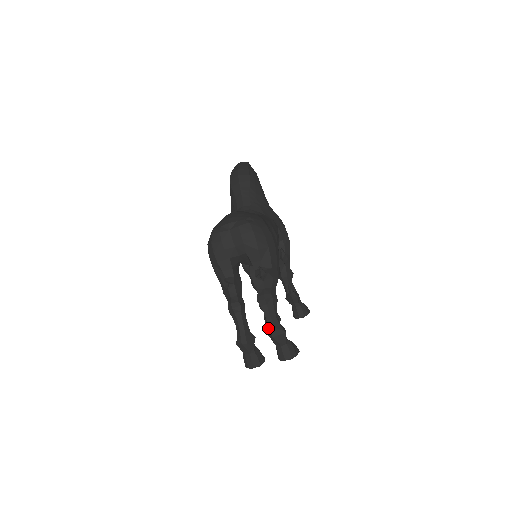
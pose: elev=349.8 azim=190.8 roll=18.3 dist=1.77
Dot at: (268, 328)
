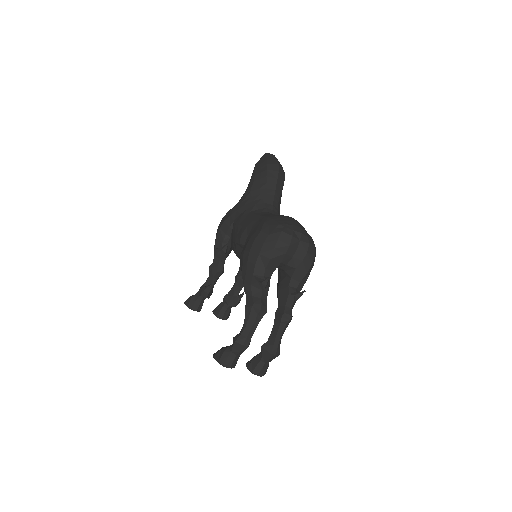
Dot at: (269, 342)
